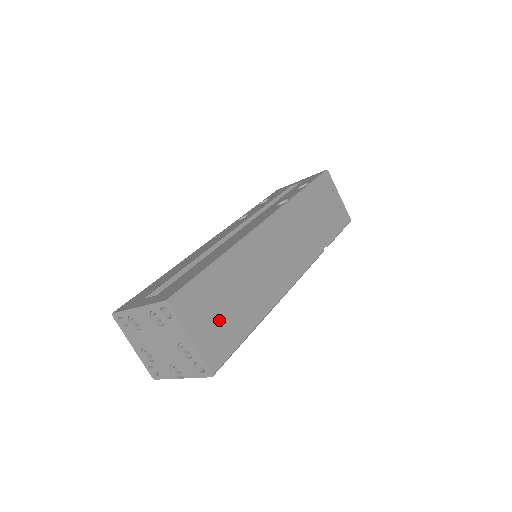
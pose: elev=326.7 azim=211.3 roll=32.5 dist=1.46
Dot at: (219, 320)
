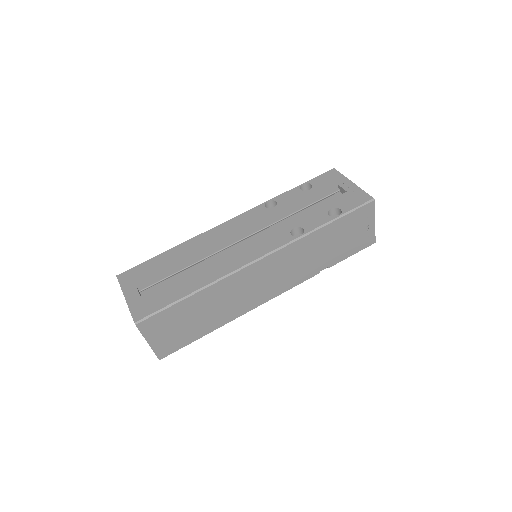
Dot at: (178, 331)
